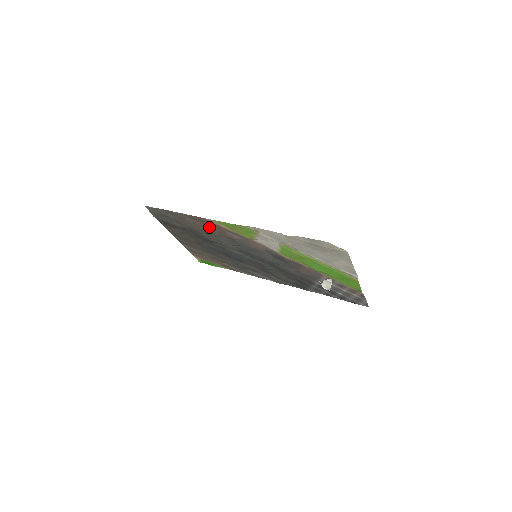
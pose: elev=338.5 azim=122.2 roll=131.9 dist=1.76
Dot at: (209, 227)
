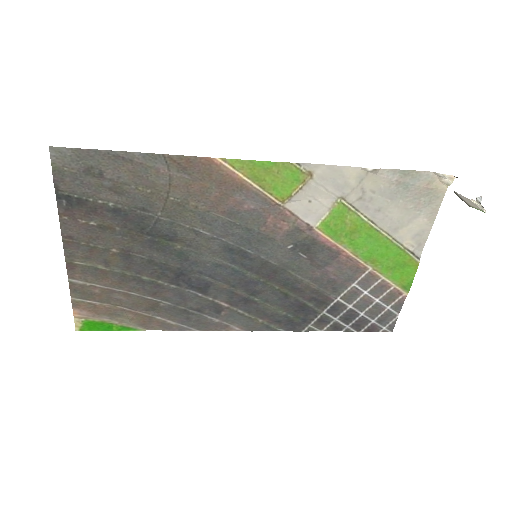
Dot at: (199, 188)
